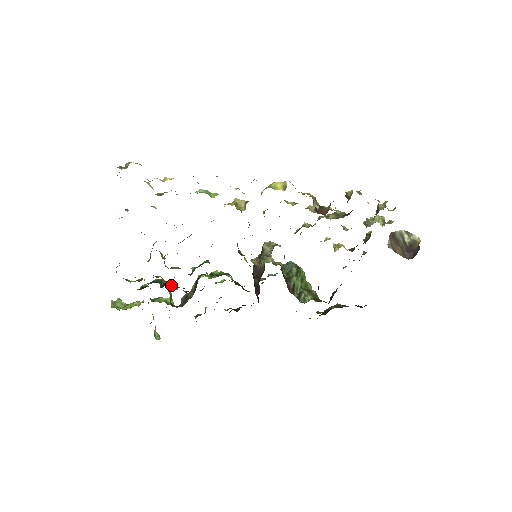
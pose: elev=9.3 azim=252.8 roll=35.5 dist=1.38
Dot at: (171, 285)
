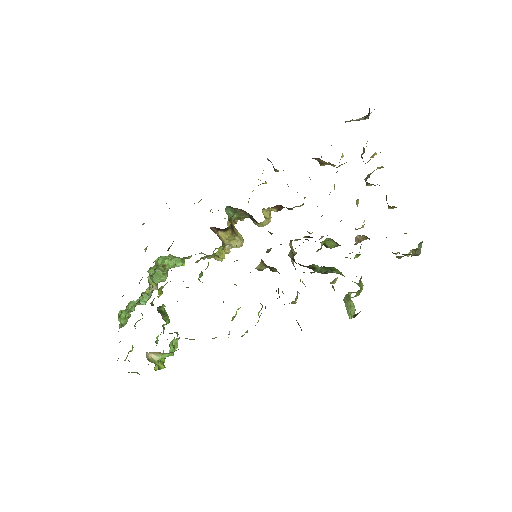
Dot at: occluded
